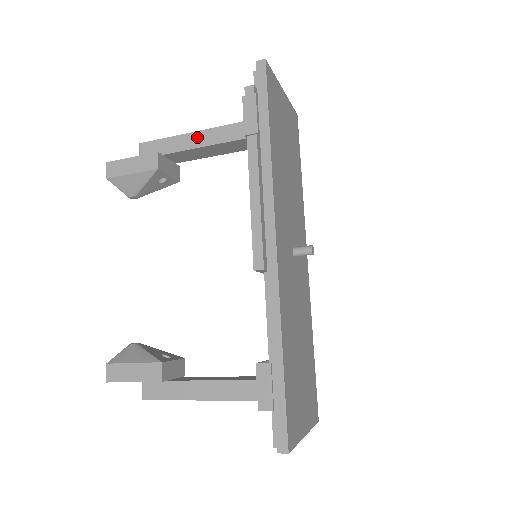
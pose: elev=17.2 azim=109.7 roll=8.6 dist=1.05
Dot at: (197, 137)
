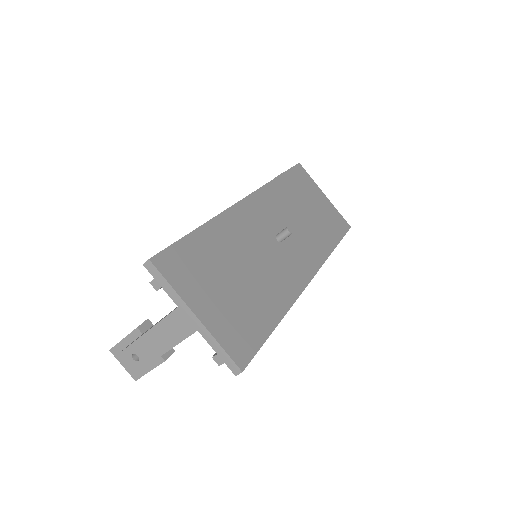
Dot at: occluded
